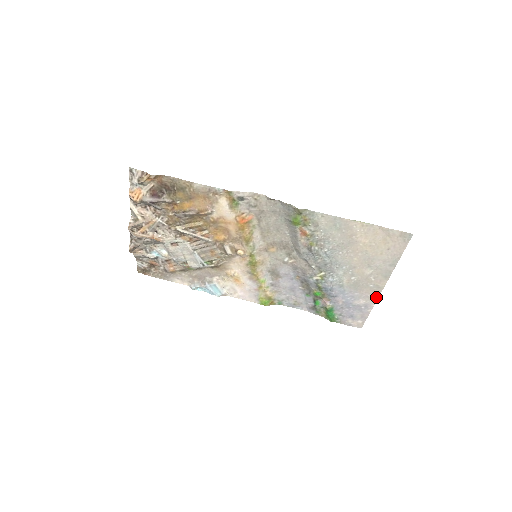
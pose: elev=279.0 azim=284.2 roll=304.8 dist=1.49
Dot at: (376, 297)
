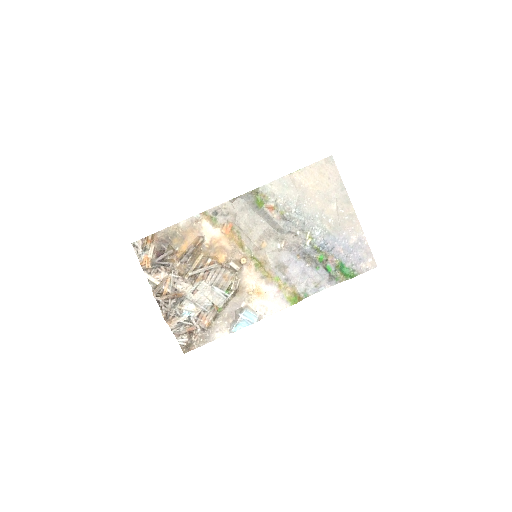
Dot at: (359, 226)
